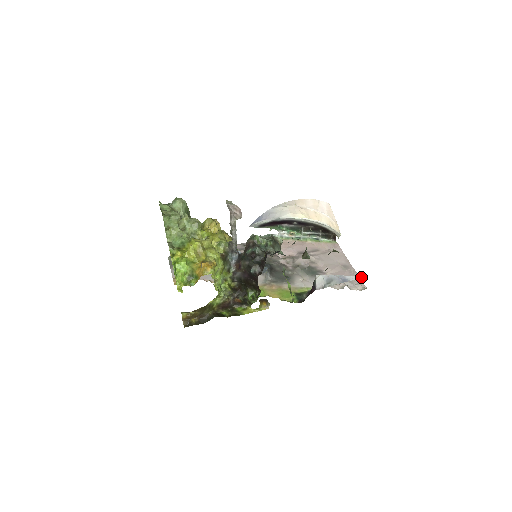
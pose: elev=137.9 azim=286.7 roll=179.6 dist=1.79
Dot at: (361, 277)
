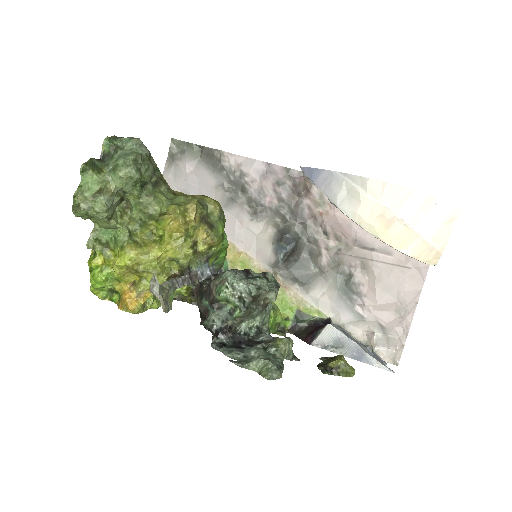
Dot at: (386, 369)
